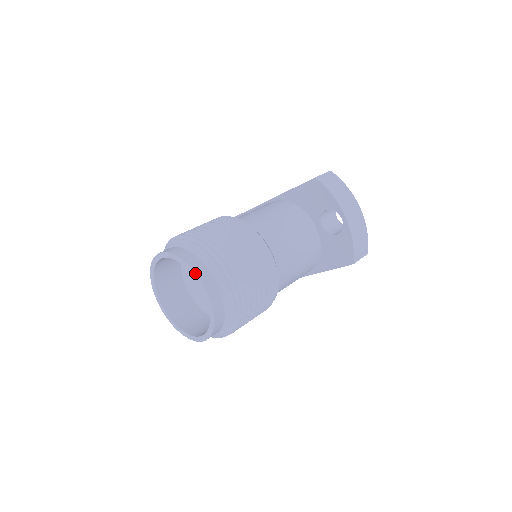
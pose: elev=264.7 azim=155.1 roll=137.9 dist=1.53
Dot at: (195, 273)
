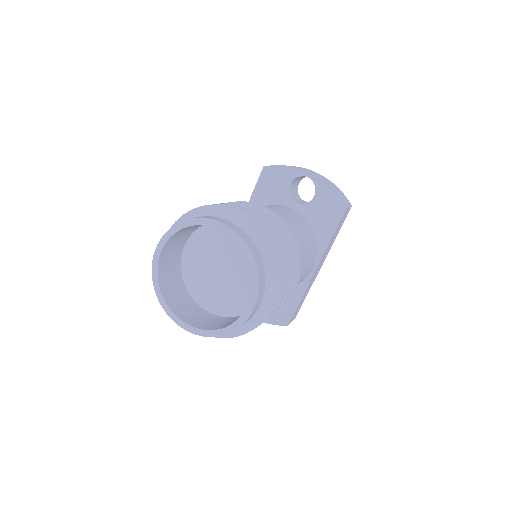
Dot at: (204, 218)
